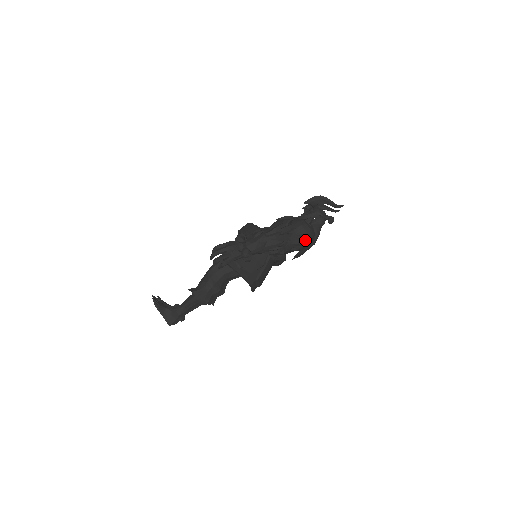
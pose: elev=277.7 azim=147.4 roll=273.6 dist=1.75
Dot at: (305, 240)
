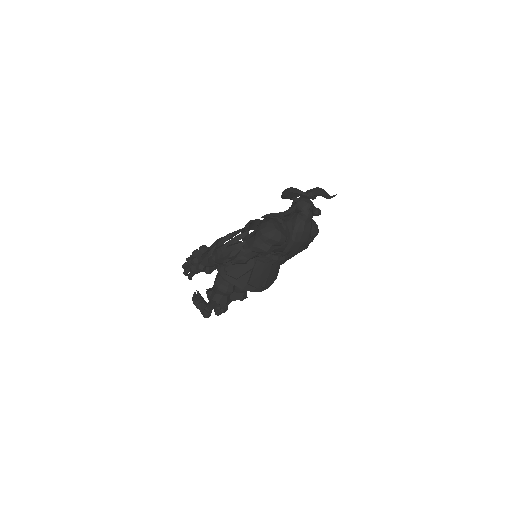
Dot at: (268, 245)
